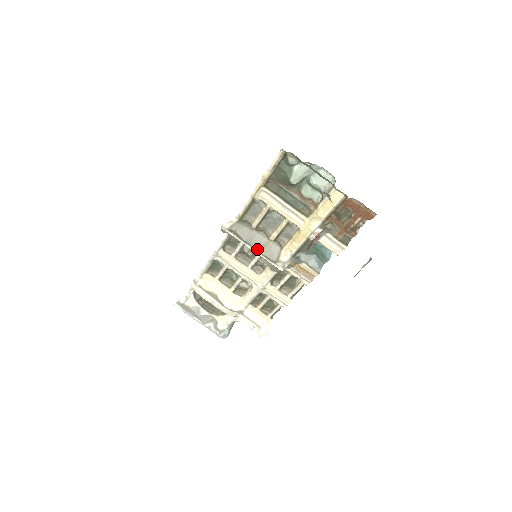
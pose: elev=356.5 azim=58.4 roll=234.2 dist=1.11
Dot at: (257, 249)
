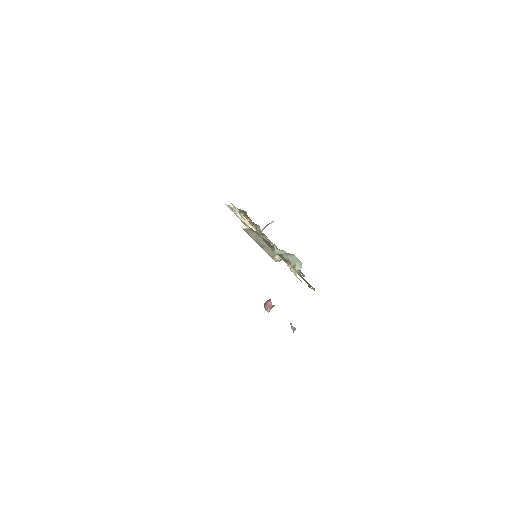
Dot at: (261, 246)
